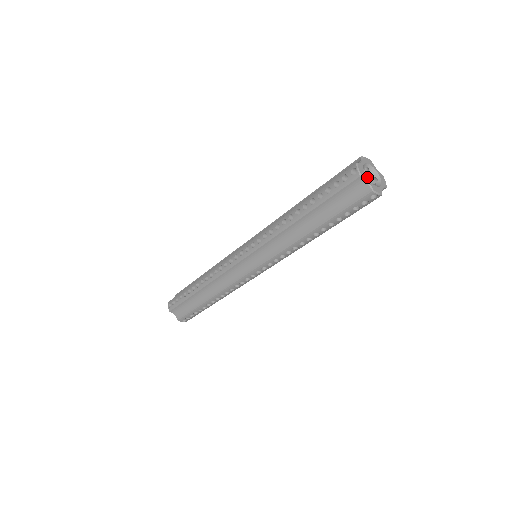
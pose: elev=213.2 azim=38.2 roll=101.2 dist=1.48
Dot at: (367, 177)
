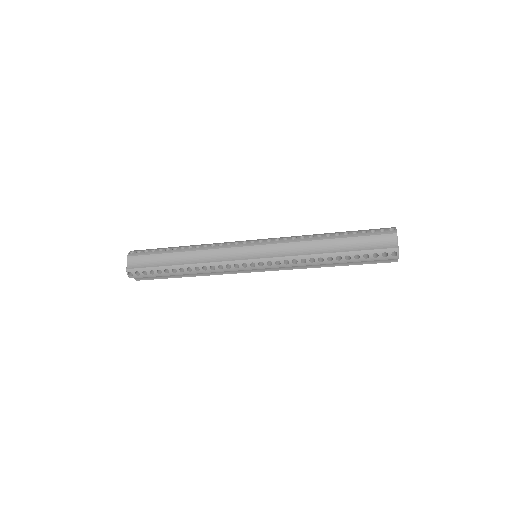
Dot at: occluded
